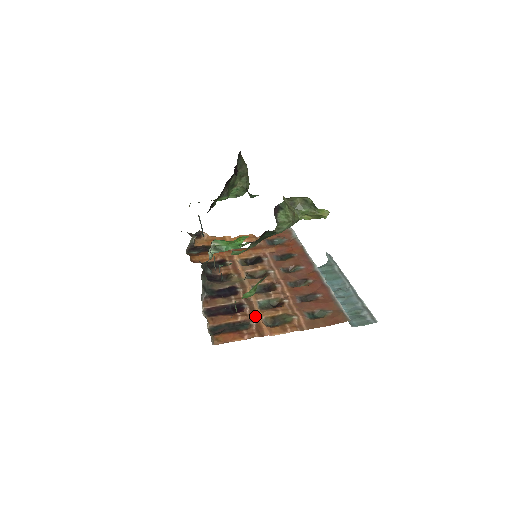
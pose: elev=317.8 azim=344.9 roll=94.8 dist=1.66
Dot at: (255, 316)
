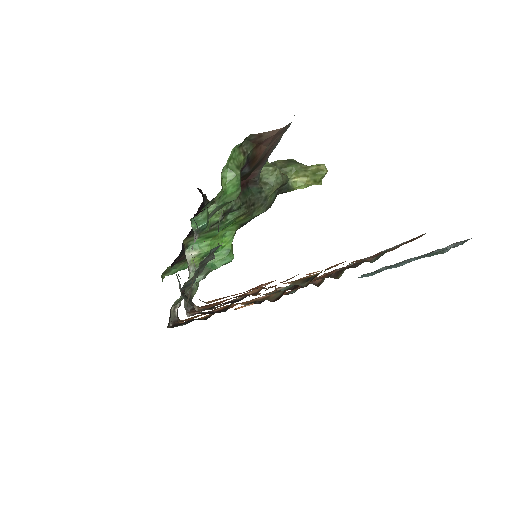
Dot at: (275, 286)
